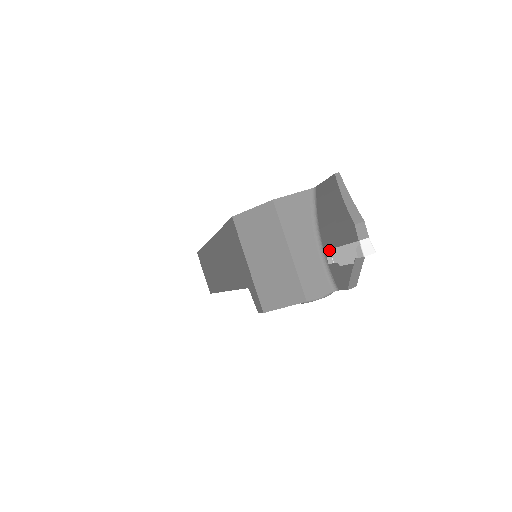
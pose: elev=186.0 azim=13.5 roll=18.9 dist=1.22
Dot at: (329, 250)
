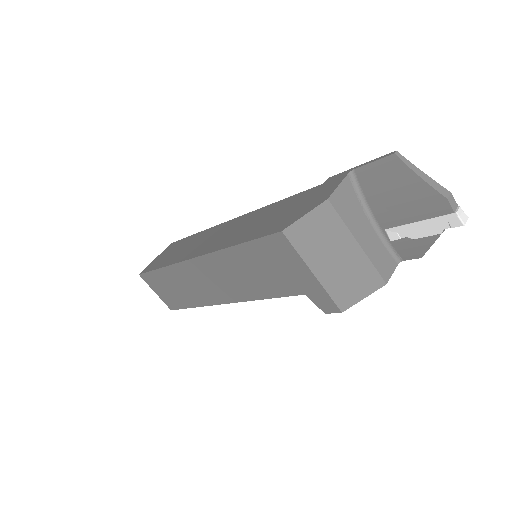
Dot at: (393, 228)
